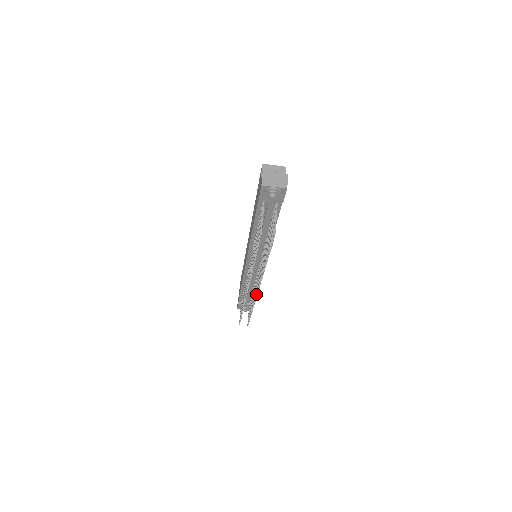
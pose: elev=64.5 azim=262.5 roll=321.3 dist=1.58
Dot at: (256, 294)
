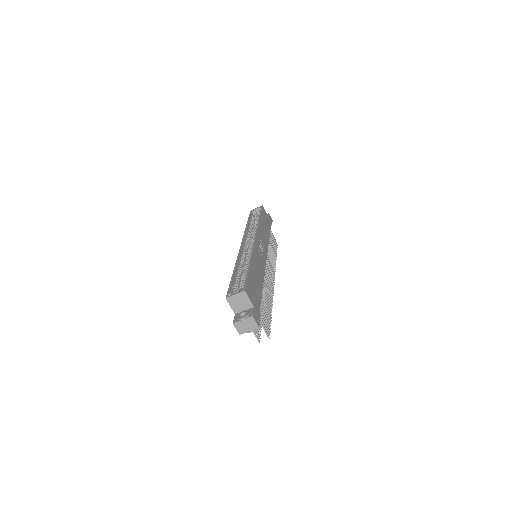
Dot at: occluded
